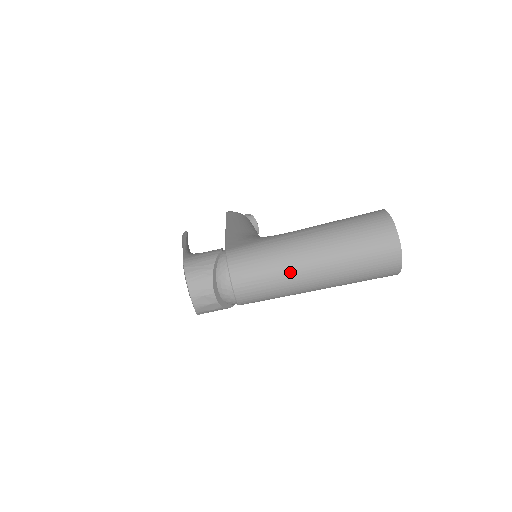
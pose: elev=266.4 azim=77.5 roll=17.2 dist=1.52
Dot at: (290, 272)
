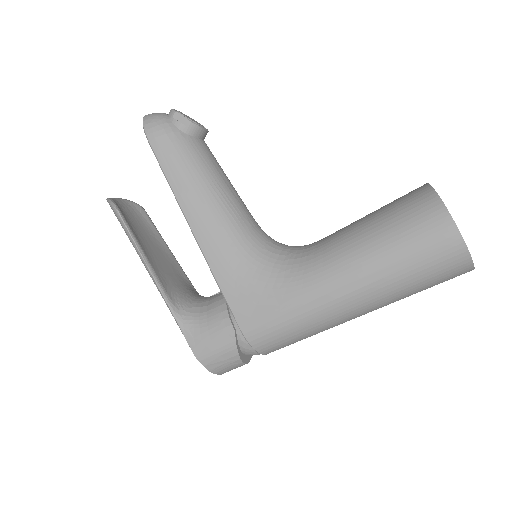
Dot at: occluded
